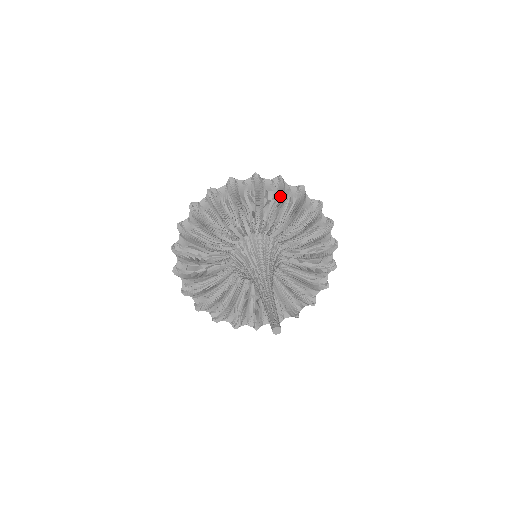
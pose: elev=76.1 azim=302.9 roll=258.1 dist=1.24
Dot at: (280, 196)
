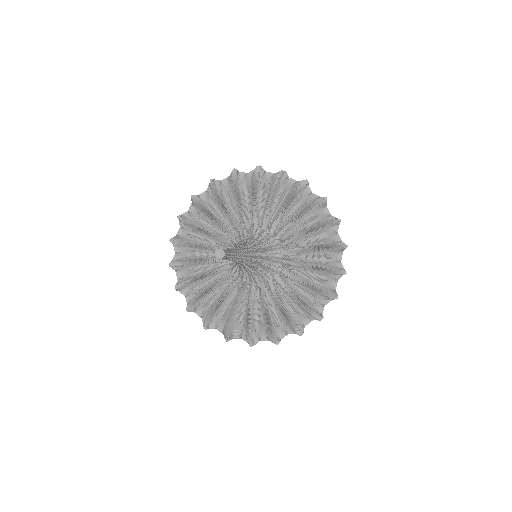
Dot at: (326, 224)
